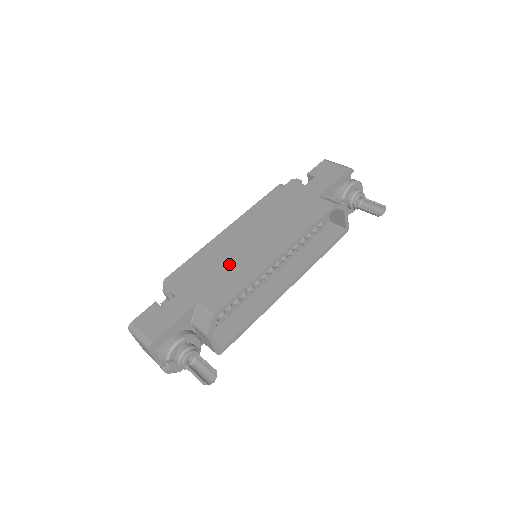
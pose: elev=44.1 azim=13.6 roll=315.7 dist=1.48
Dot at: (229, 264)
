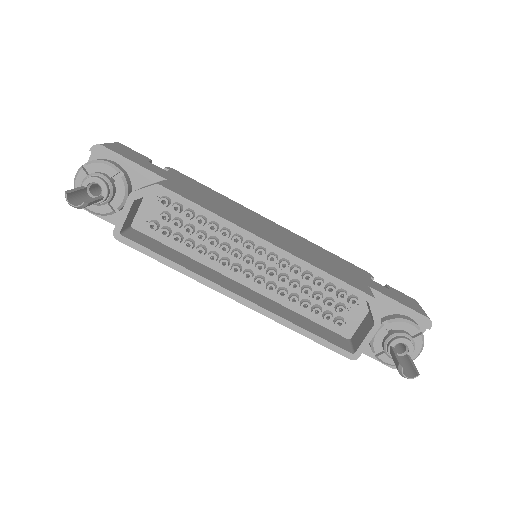
Dot at: (229, 208)
